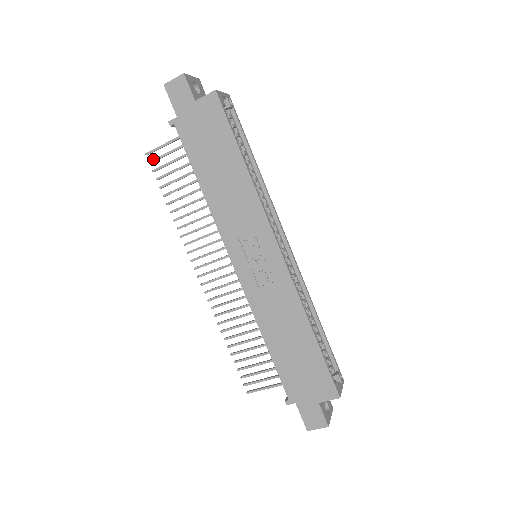
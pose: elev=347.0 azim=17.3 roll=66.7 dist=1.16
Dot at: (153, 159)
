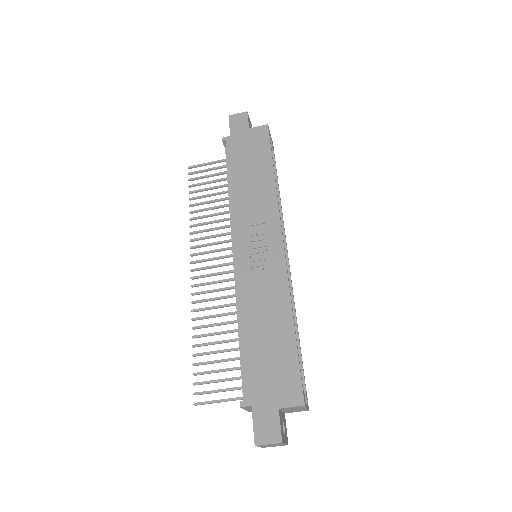
Dot at: occluded
